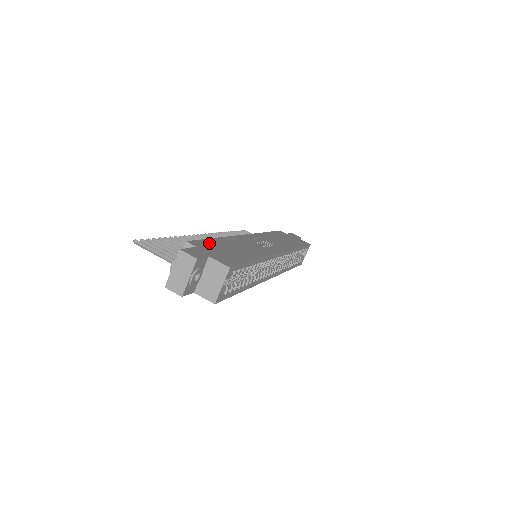
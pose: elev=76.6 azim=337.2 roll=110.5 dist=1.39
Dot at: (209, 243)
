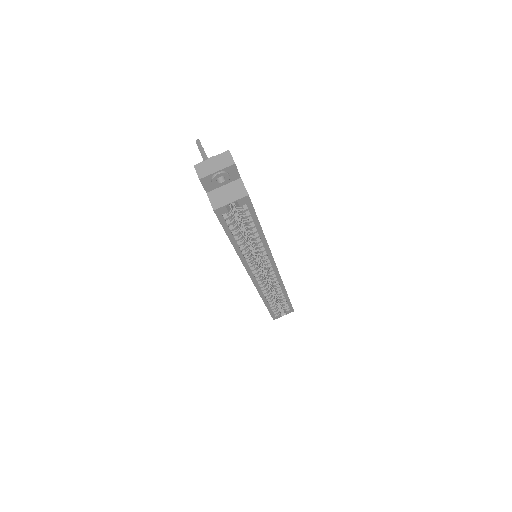
Dot at: occluded
